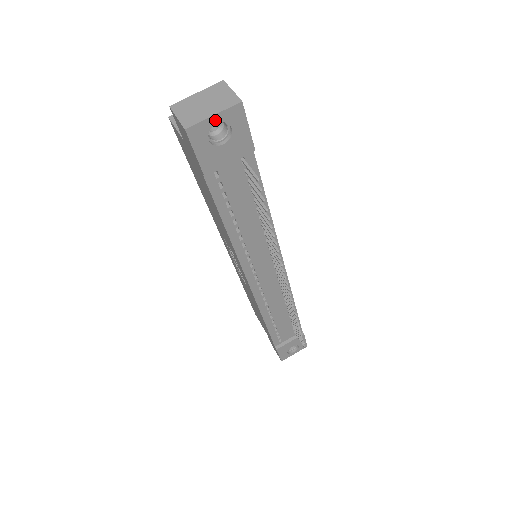
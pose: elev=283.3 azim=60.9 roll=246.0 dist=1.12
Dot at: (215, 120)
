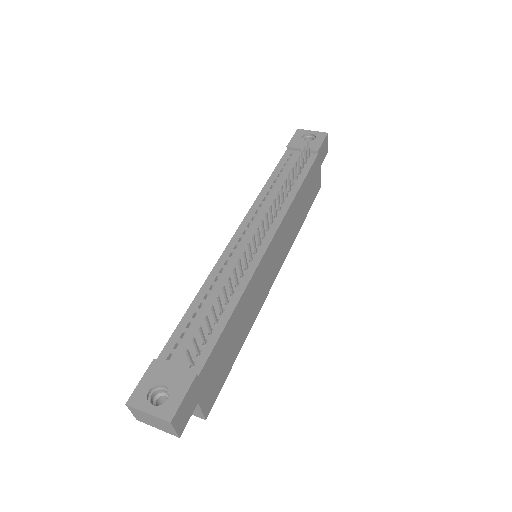
Dot at: (312, 133)
